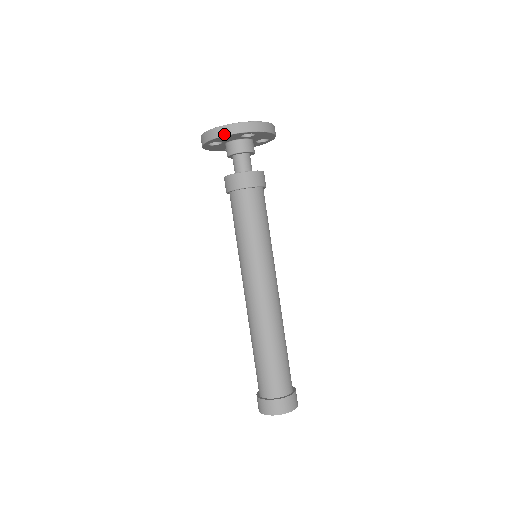
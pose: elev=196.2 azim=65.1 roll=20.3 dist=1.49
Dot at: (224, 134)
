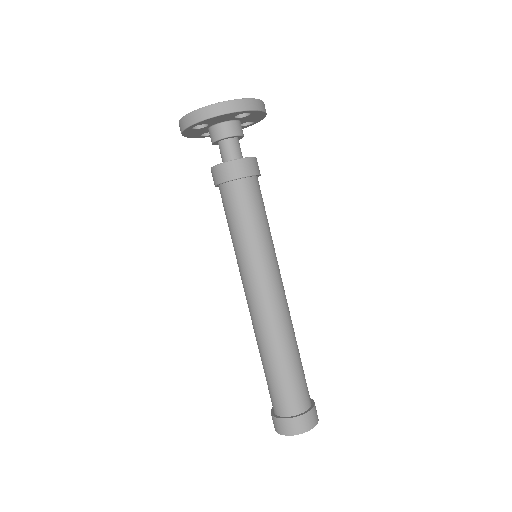
Dot at: (220, 113)
